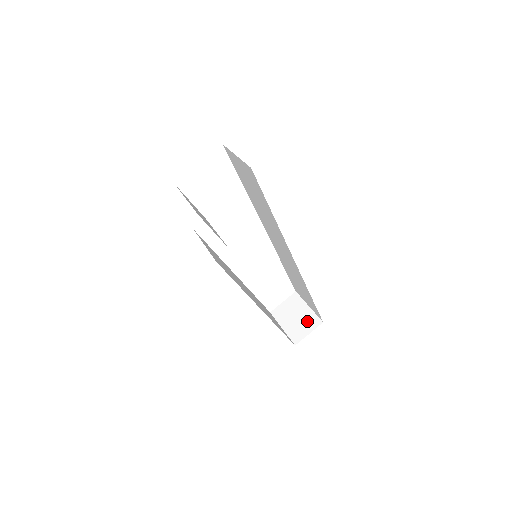
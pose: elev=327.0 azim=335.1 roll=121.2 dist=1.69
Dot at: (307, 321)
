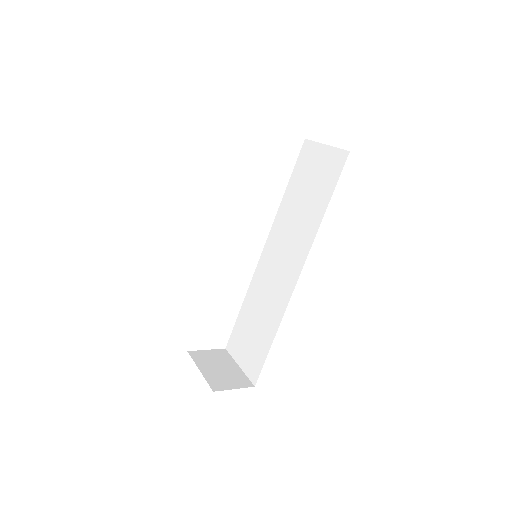
Dot at: (235, 377)
